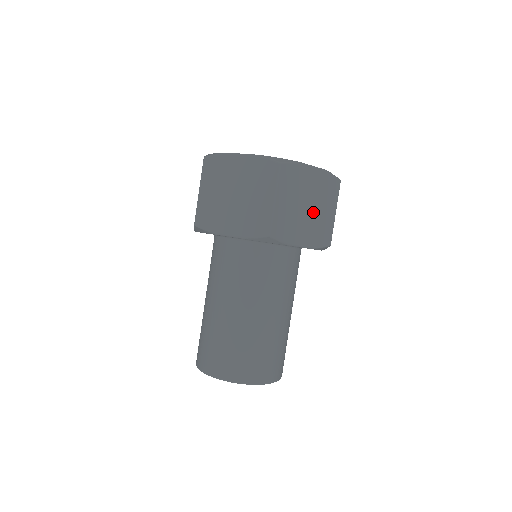
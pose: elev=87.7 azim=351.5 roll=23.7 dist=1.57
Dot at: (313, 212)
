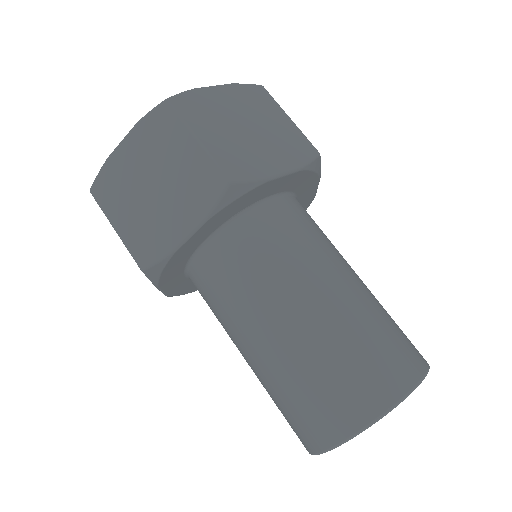
Dot at: occluded
